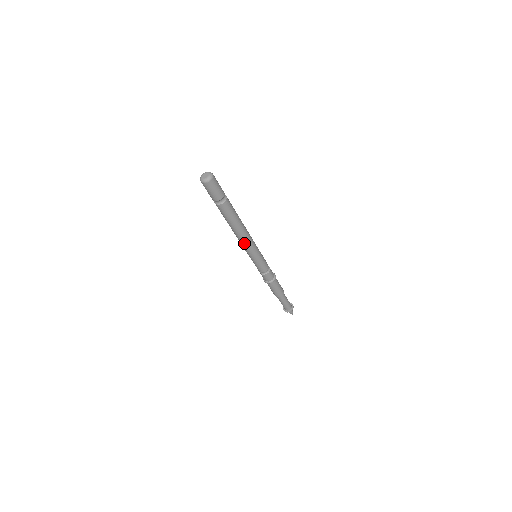
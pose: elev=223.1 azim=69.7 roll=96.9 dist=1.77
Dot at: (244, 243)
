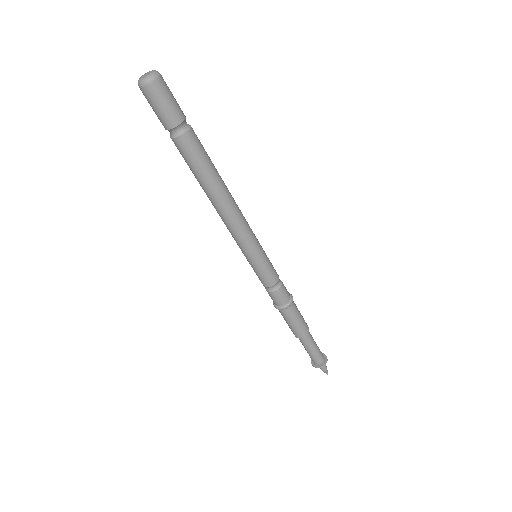
Dot at: (233, 223)
